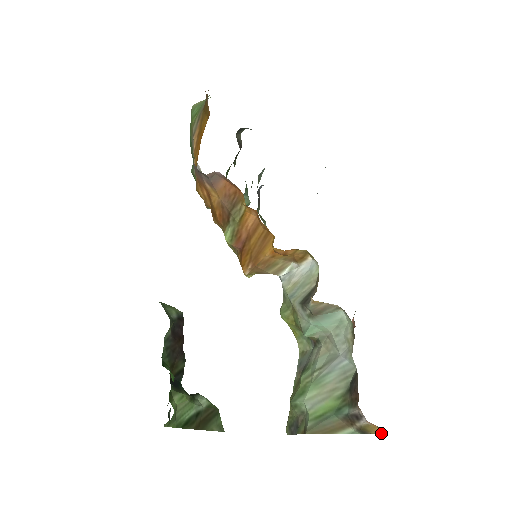
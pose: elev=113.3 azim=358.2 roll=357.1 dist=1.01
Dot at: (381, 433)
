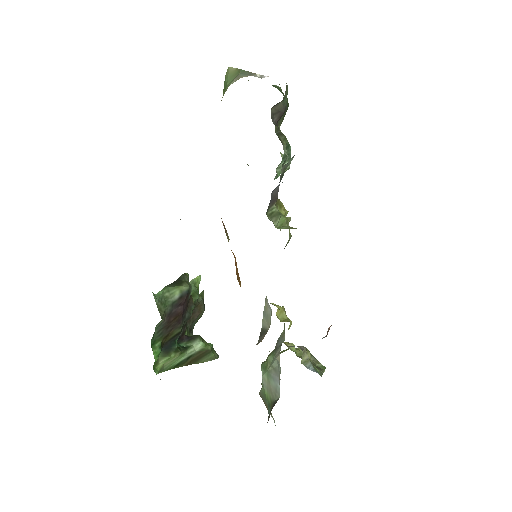
Dot at: occluded
